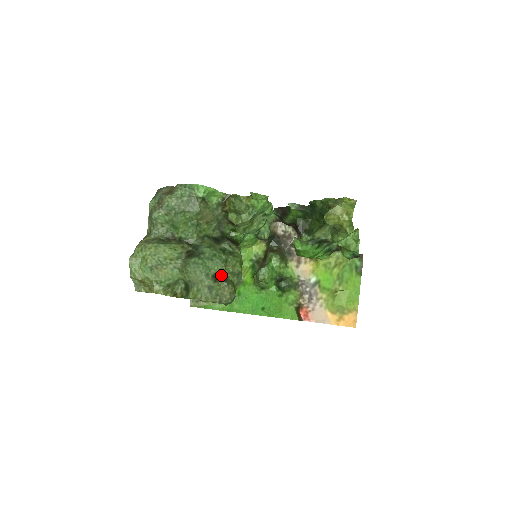
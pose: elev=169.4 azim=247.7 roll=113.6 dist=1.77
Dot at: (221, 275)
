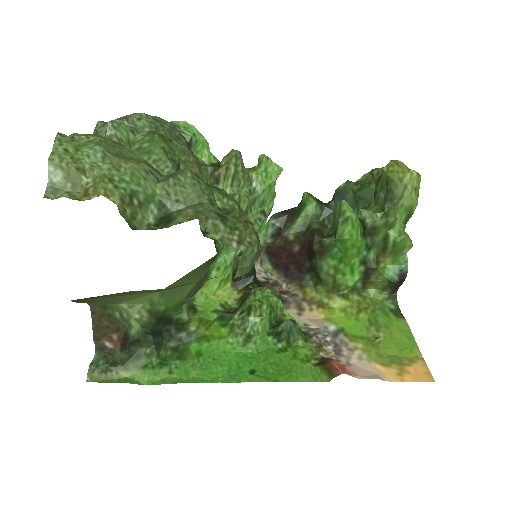
Dot at: occluded
